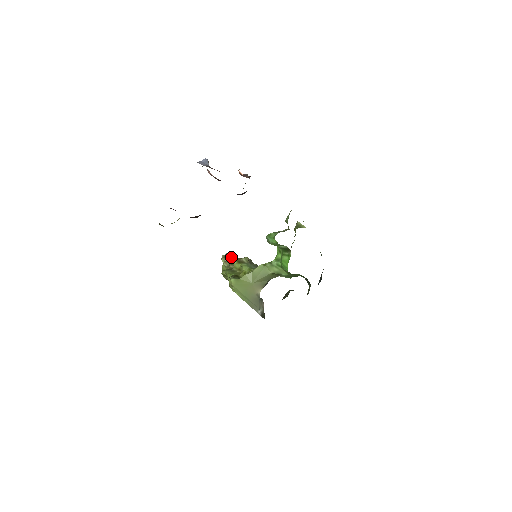
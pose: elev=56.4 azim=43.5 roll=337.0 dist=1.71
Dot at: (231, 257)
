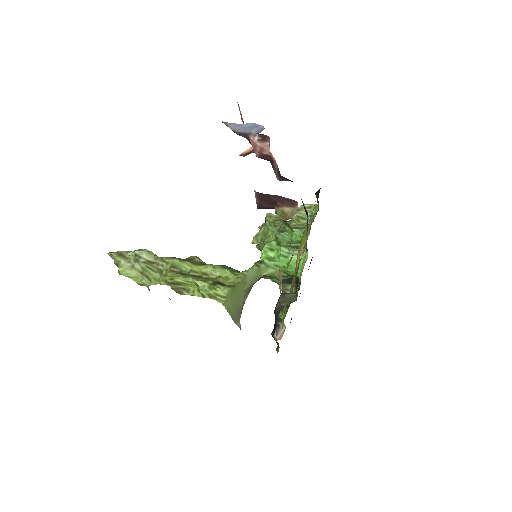
Dot at: (155, 256)
